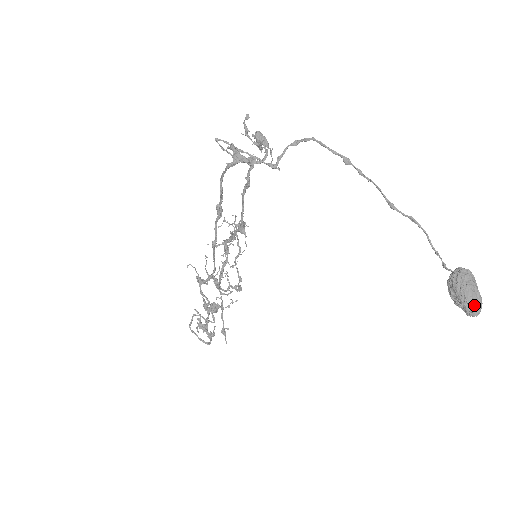
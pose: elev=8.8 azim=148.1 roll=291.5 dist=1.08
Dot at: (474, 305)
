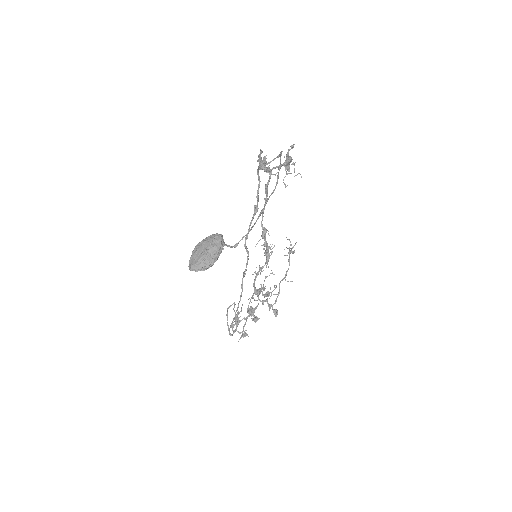
Dot at: (194, 258)
